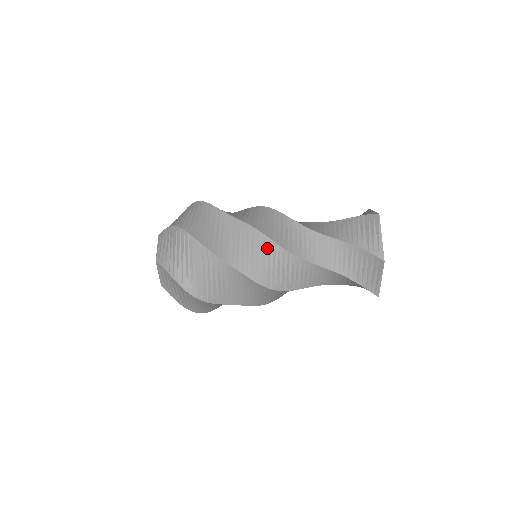
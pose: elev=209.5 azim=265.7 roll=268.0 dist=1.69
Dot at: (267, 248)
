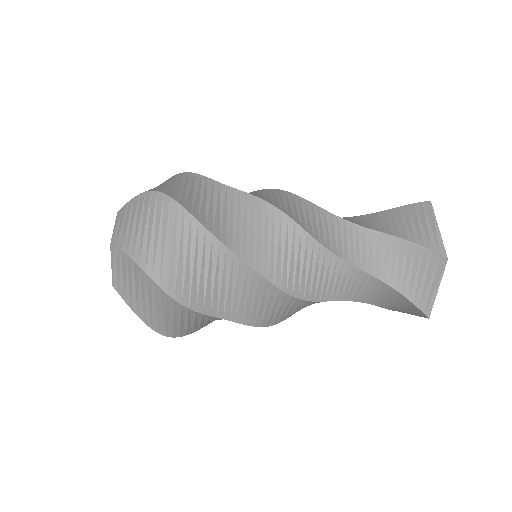
Dot at: (284, 230)
